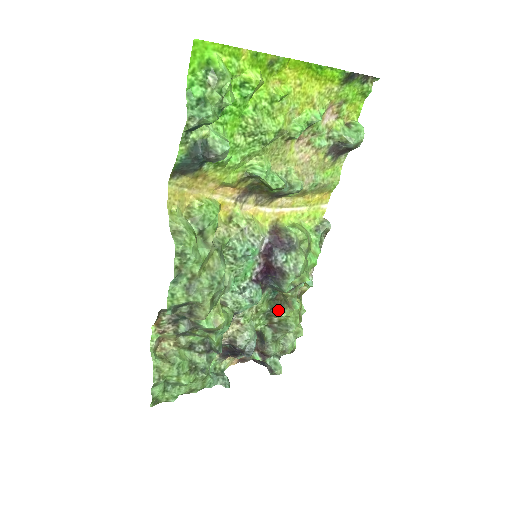
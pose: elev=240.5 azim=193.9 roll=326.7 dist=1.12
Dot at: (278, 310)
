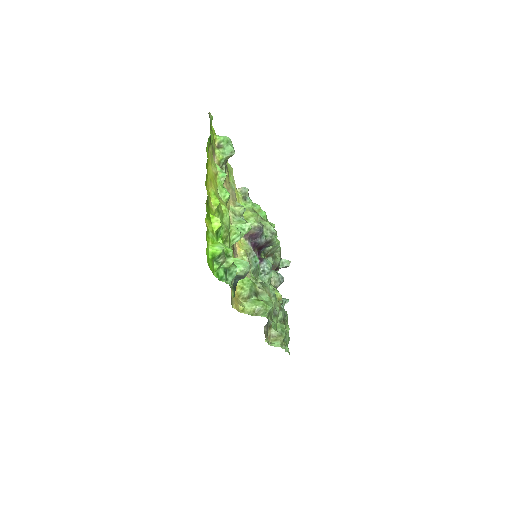
Dot at: (267, 249)
